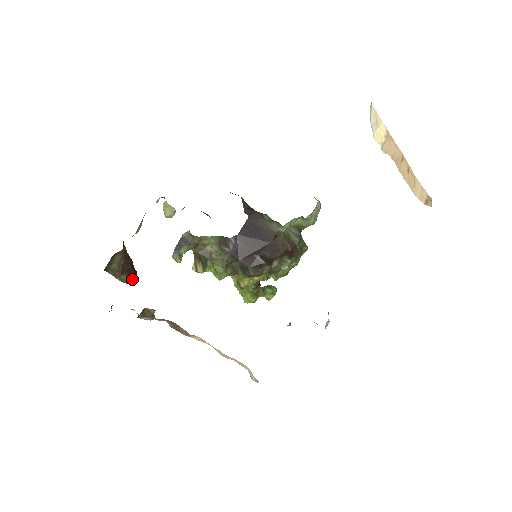
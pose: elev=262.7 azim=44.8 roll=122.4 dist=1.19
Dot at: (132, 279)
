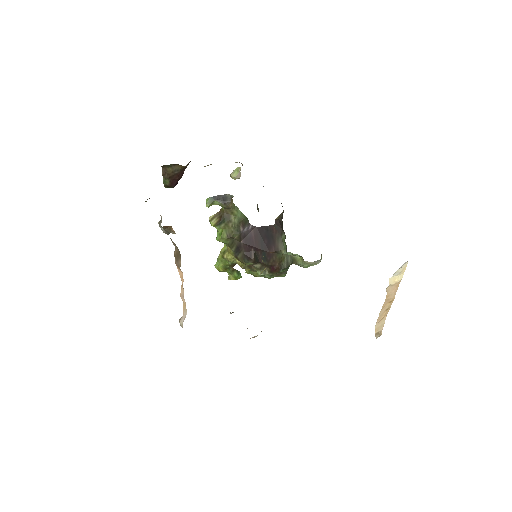
Dot at: (170, 186)
